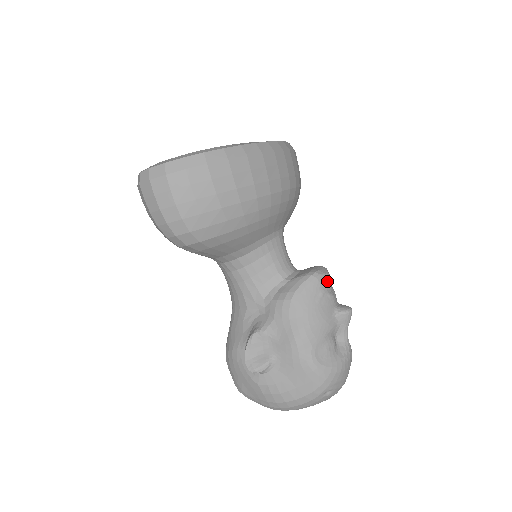
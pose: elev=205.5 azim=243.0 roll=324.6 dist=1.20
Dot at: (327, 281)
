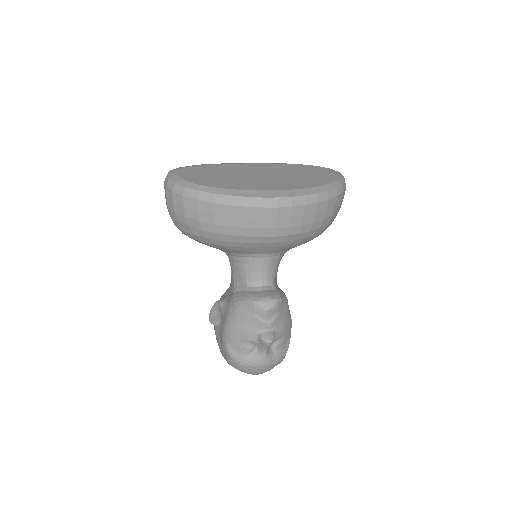
Dot at: (263, 312)
